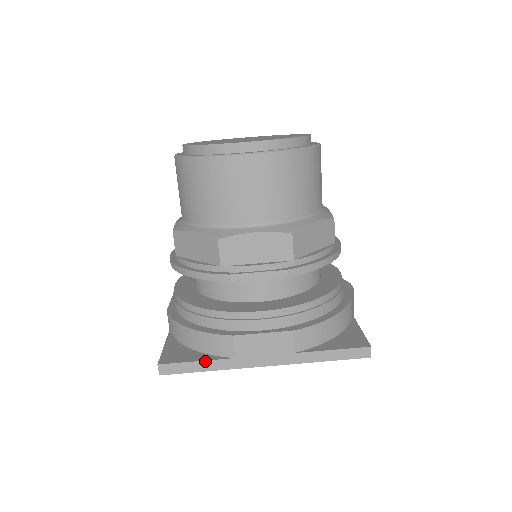
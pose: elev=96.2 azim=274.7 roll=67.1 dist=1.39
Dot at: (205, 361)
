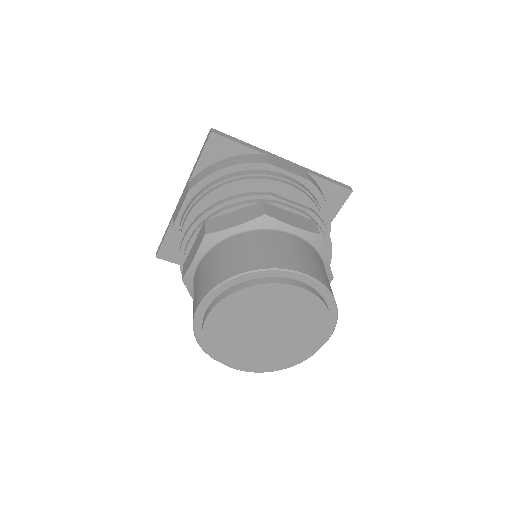
Dot at: occluded
